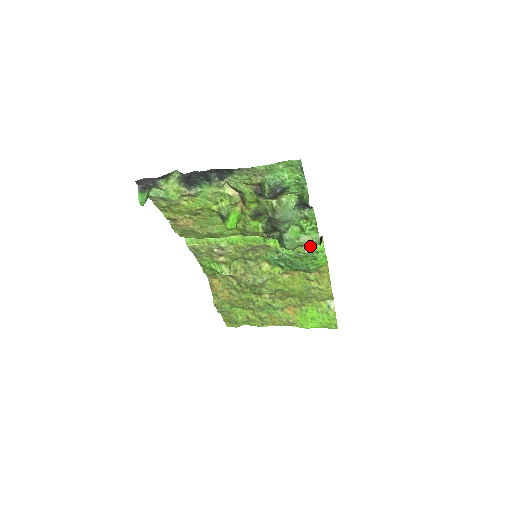
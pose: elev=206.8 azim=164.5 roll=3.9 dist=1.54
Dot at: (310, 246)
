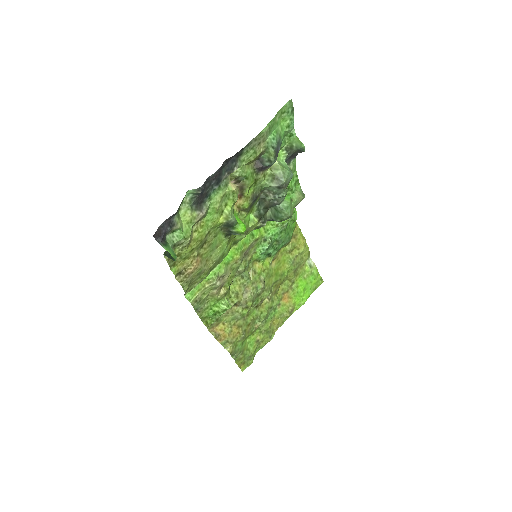
Dot at: occluded
